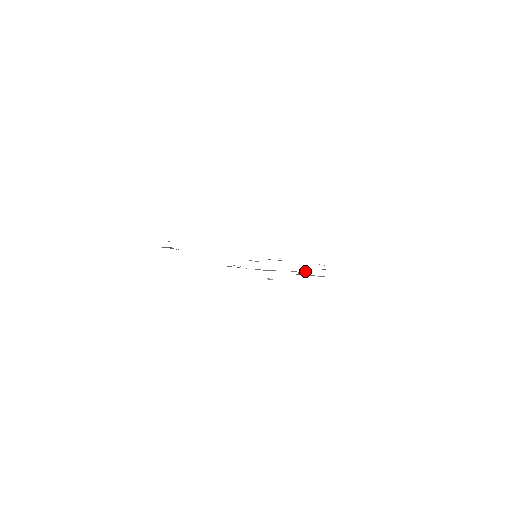
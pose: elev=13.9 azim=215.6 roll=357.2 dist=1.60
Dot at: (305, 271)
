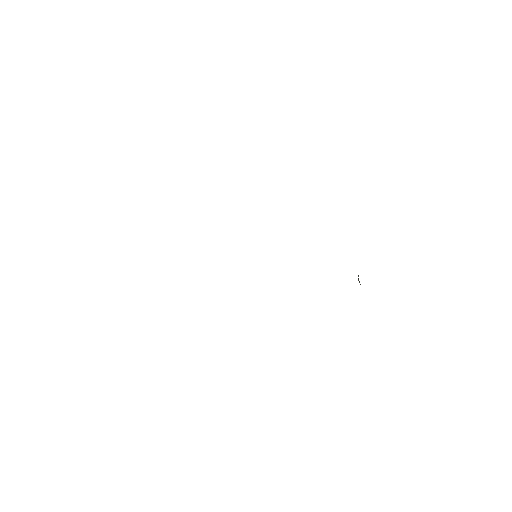
Dot at: occluded
